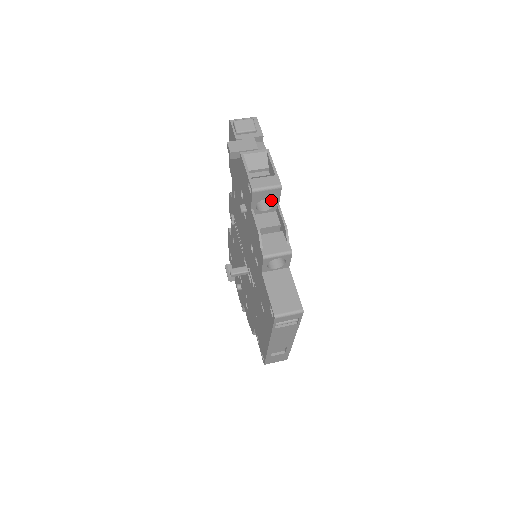
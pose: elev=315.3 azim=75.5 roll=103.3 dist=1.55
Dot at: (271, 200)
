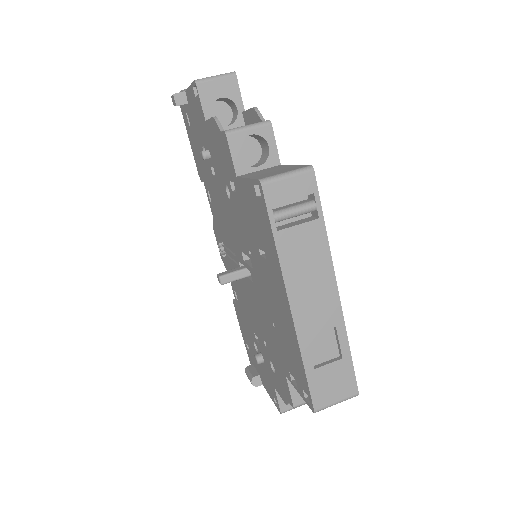
Dot at: (234, 116)
